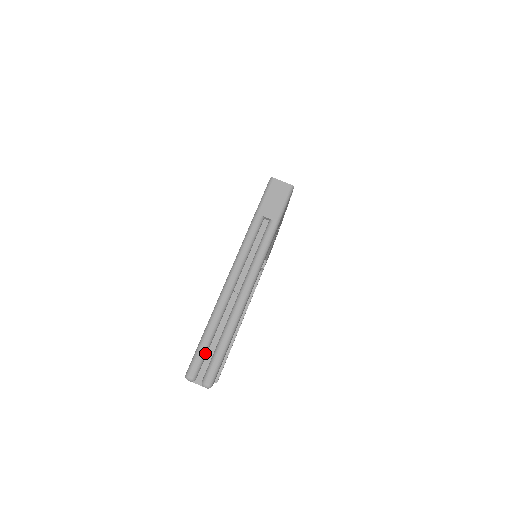
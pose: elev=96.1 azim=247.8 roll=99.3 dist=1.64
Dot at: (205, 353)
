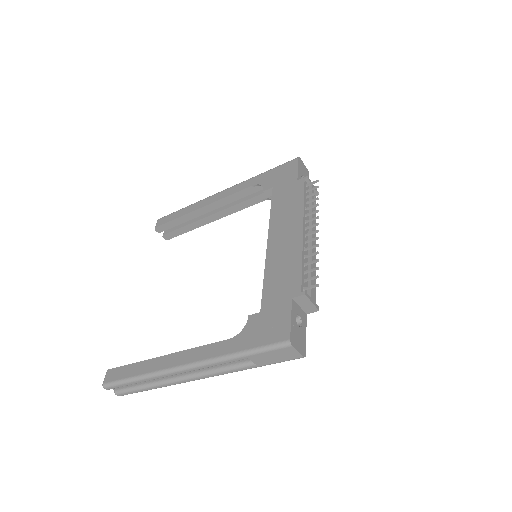
Dot at: (126, 385)
